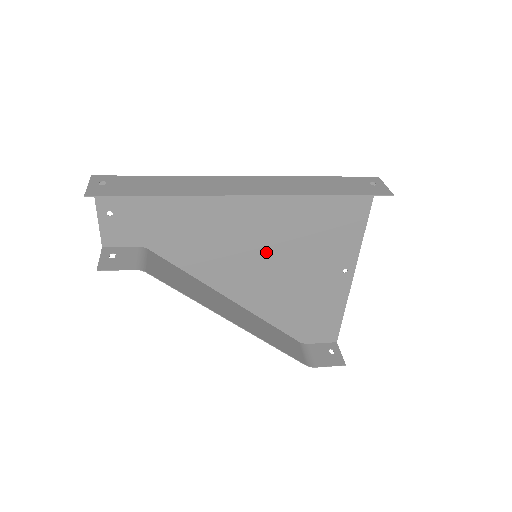
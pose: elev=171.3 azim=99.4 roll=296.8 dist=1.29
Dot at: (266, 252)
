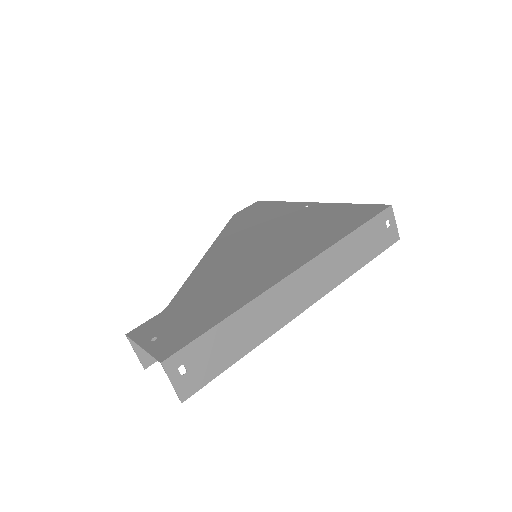
Dot at: (262, 245)
